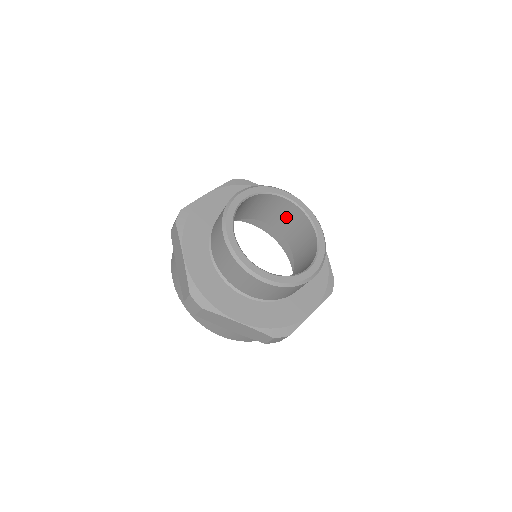
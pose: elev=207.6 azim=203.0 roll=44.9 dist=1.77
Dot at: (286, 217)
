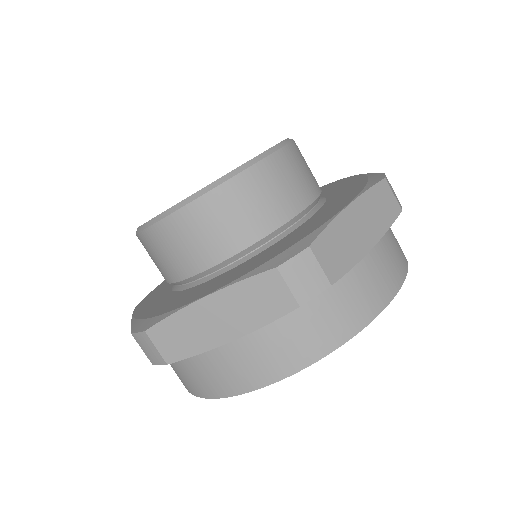
Dot at: occluded
